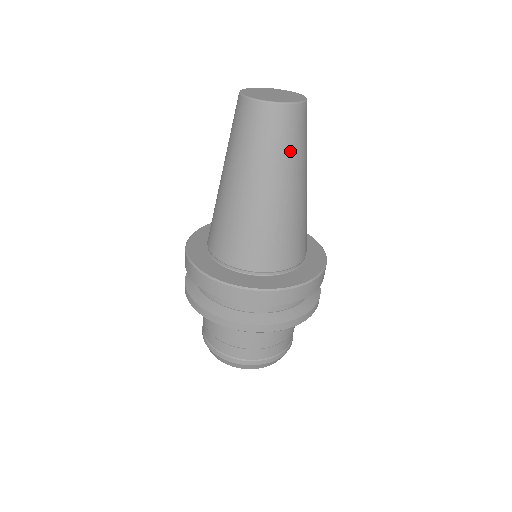
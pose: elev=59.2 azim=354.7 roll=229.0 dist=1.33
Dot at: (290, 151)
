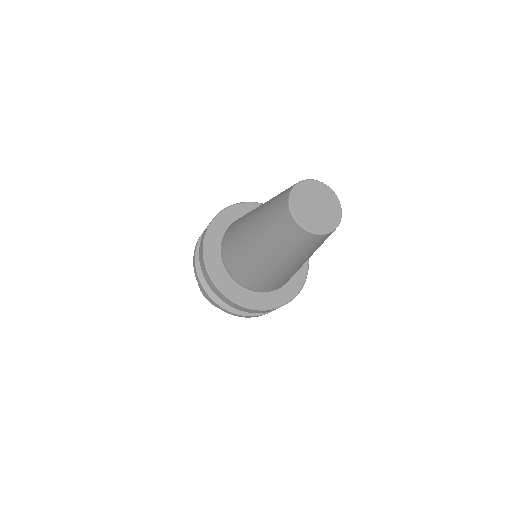
Dot at: occluded
